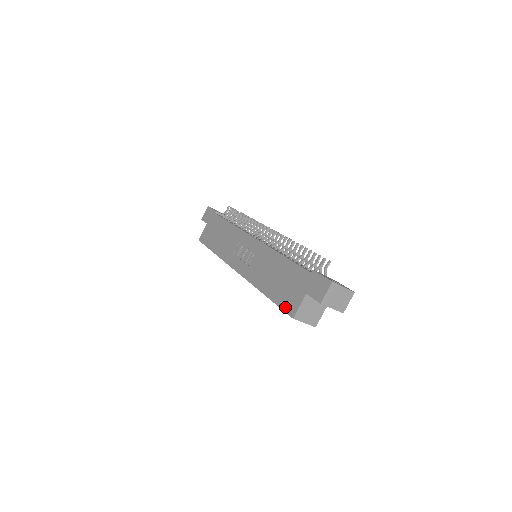
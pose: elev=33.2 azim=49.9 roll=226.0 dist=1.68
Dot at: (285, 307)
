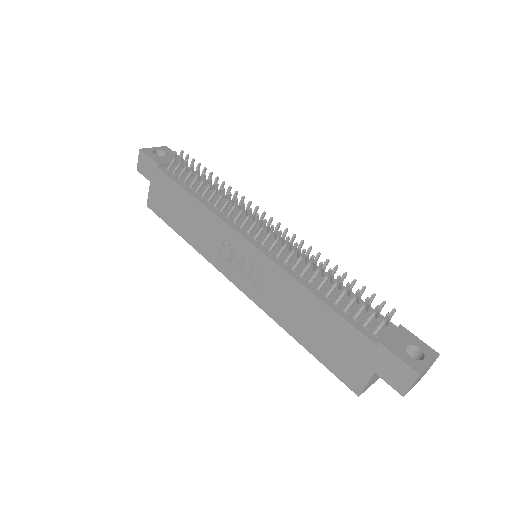
Dot at: (341, 376)
